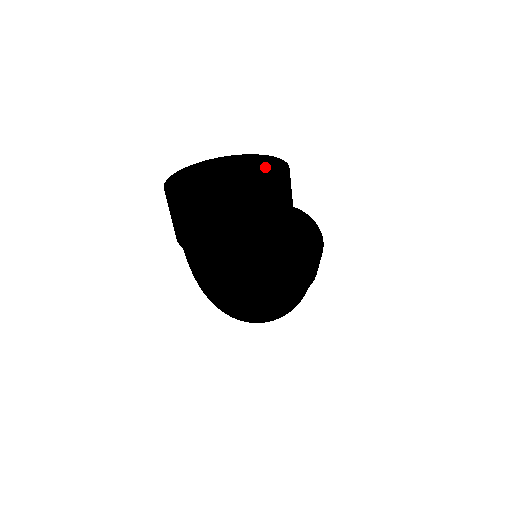
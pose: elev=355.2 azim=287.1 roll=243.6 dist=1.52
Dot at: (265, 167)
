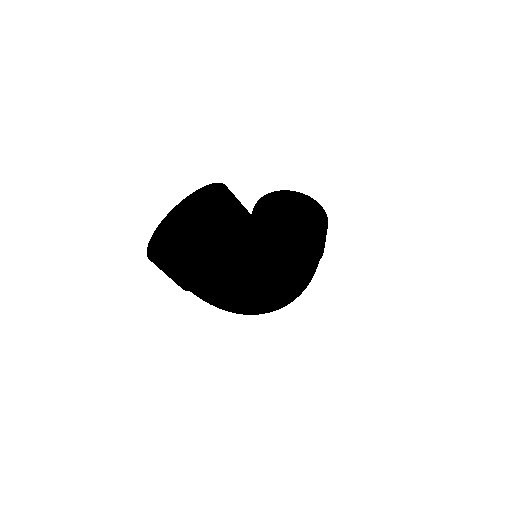
Dot at: (220, 192)
